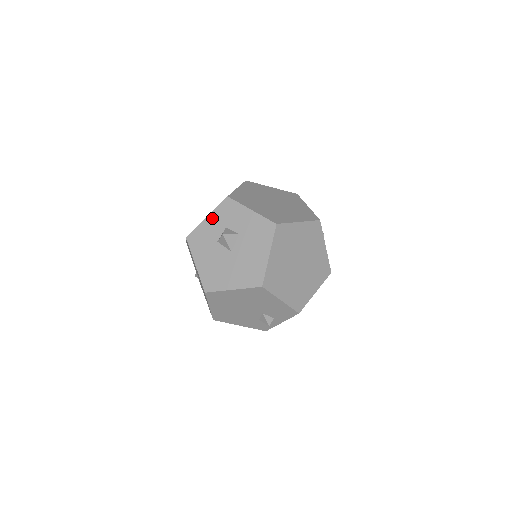
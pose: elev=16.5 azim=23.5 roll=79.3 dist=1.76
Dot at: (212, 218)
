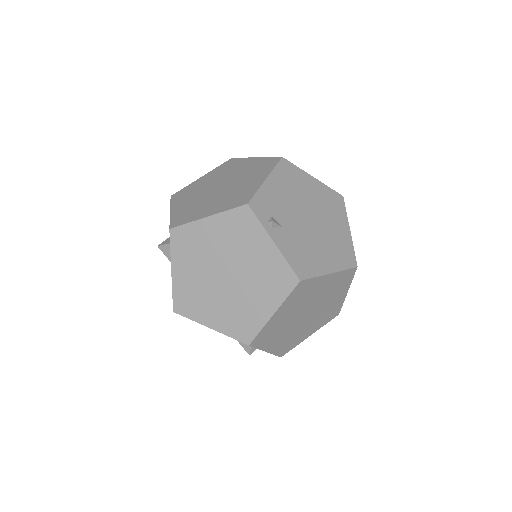
Dot at: occluded
